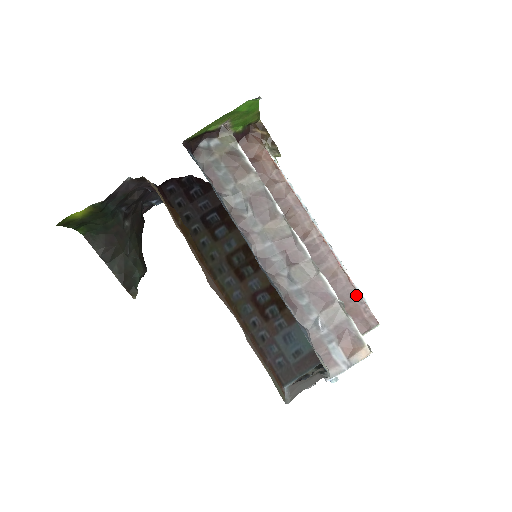
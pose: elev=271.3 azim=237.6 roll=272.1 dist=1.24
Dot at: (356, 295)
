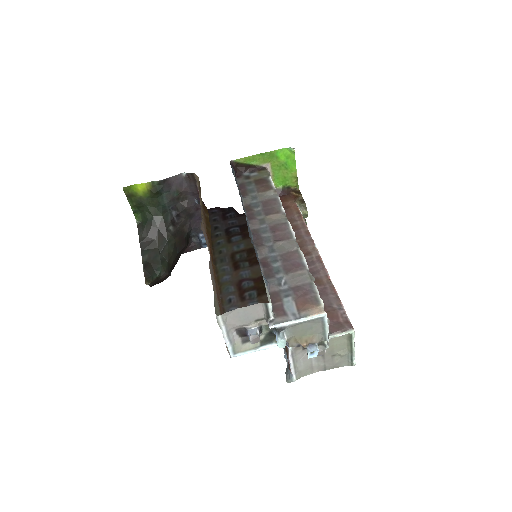
Dot at: (337, 302)
